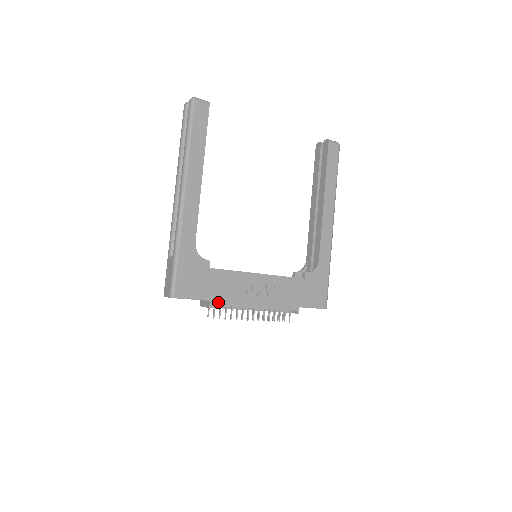
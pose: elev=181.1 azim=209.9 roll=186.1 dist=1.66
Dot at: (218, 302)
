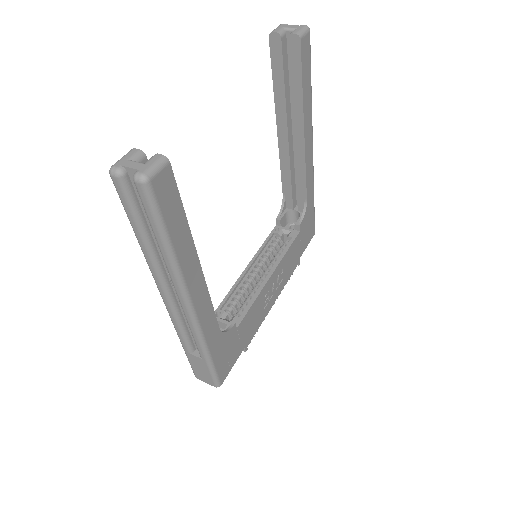
Dot at: (250, 339)
